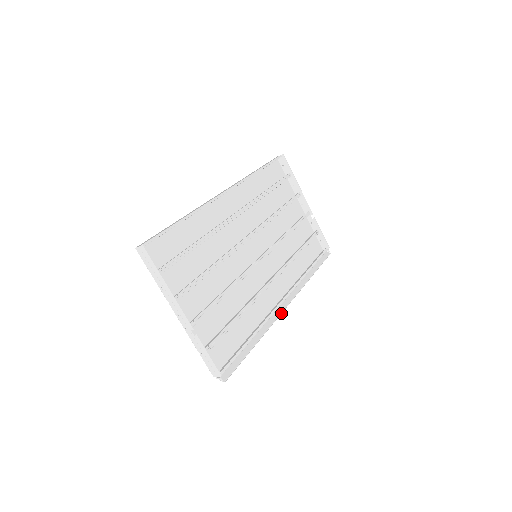
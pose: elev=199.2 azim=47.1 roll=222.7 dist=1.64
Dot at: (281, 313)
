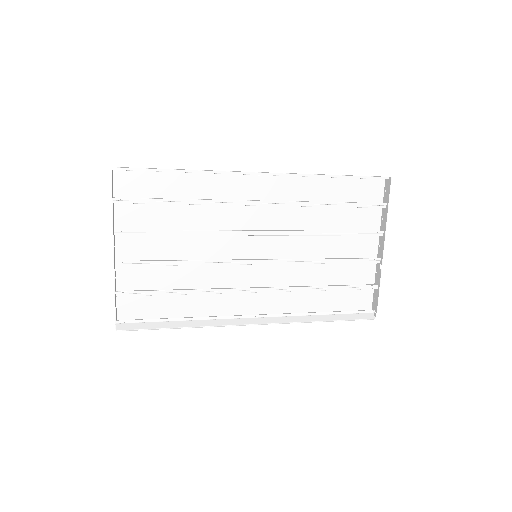
Dot at: (239, 325)
